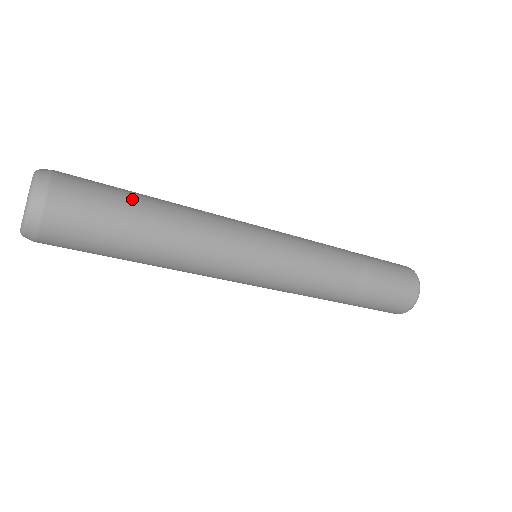
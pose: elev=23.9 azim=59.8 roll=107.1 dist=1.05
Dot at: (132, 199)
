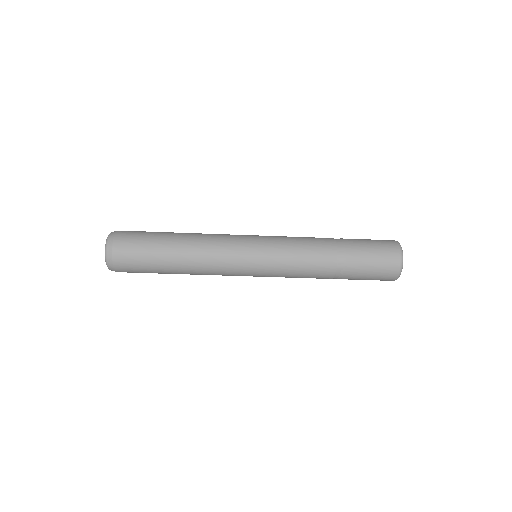
Dot at: (160, 237)
